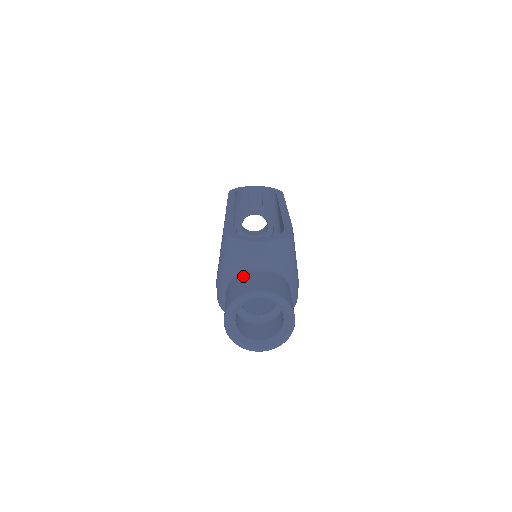
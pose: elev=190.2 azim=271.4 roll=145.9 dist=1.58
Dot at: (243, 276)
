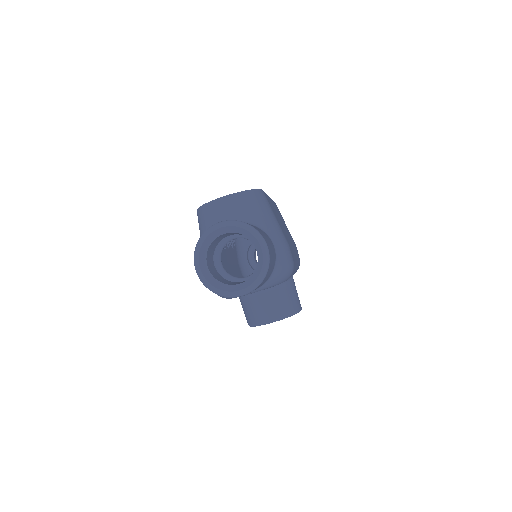
Dot at: occluded
